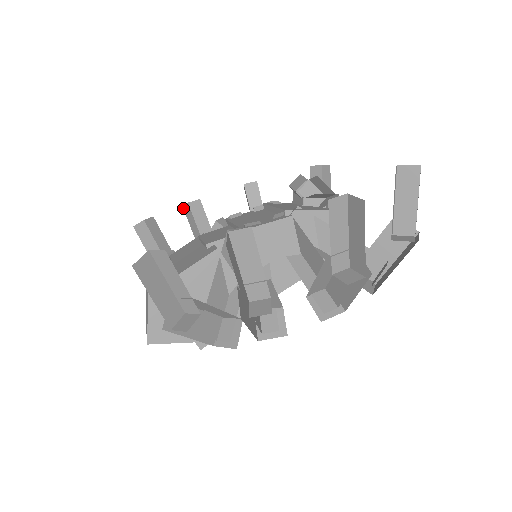
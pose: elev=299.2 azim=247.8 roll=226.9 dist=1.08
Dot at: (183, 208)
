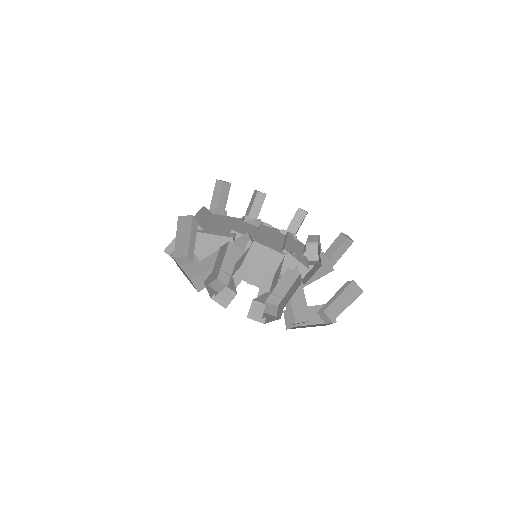
Dot at: (254, 191)
